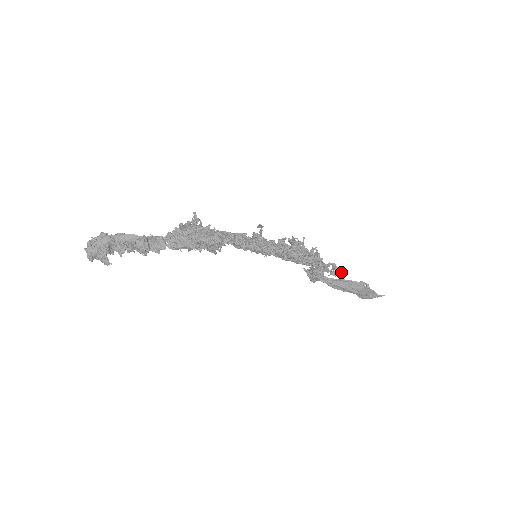
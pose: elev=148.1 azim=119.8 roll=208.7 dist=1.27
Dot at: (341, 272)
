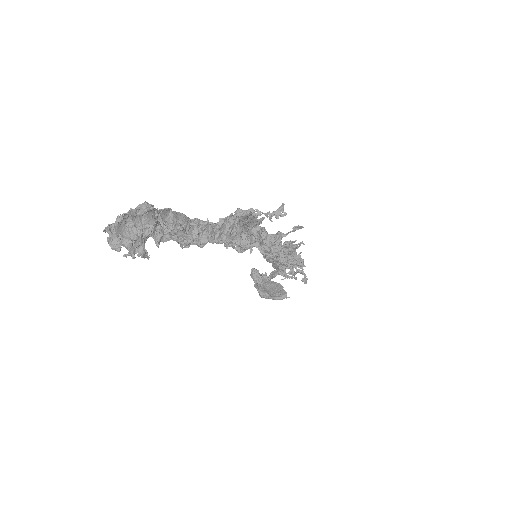
Dot at: (294, 277)
